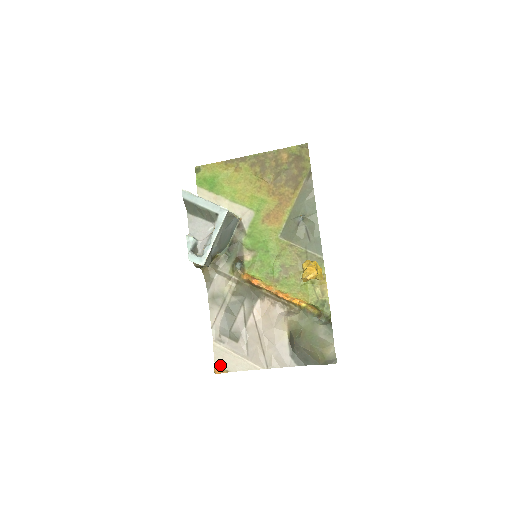
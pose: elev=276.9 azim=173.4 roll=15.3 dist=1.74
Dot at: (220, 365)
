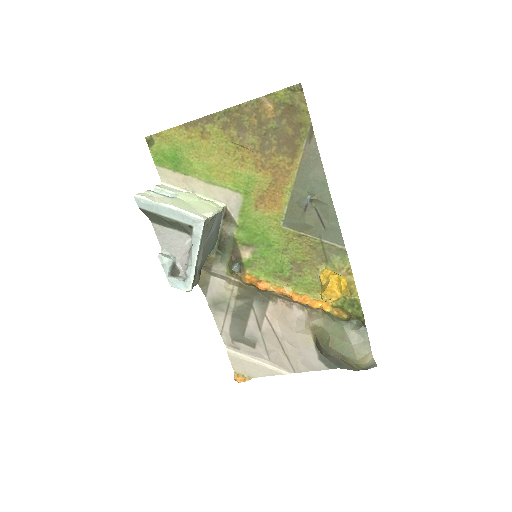
Dot at: (240, 372)
